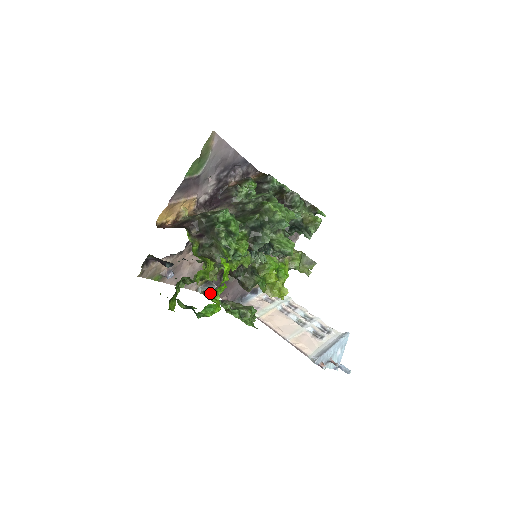
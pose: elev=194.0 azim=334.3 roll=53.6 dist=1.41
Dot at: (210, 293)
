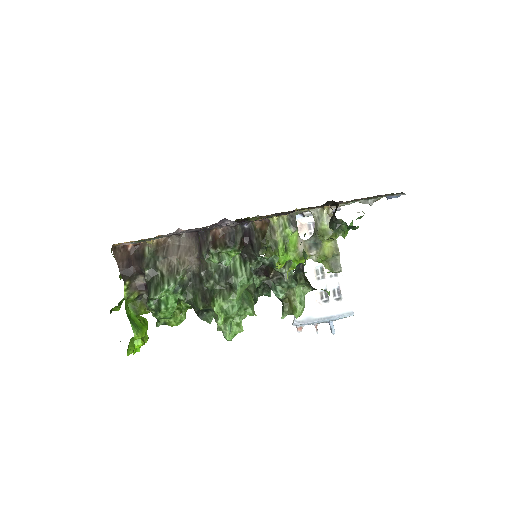
Dot at: (132, 338)
